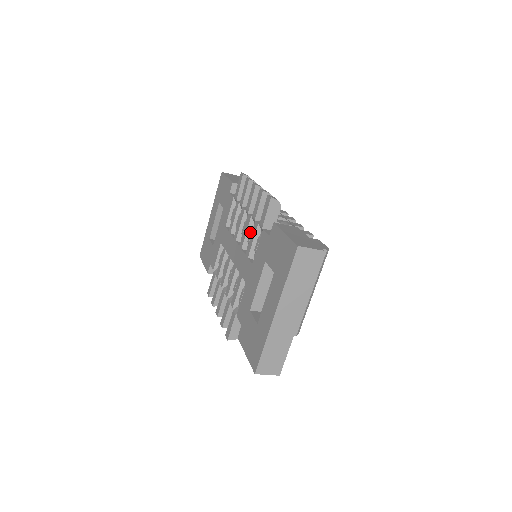
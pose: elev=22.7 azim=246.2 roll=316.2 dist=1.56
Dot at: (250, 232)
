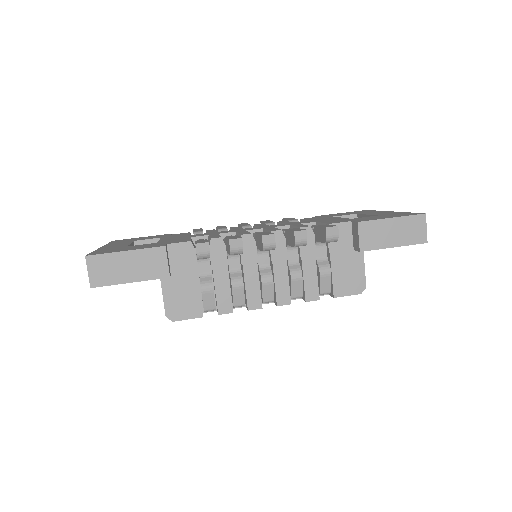
Dot at: occluded
